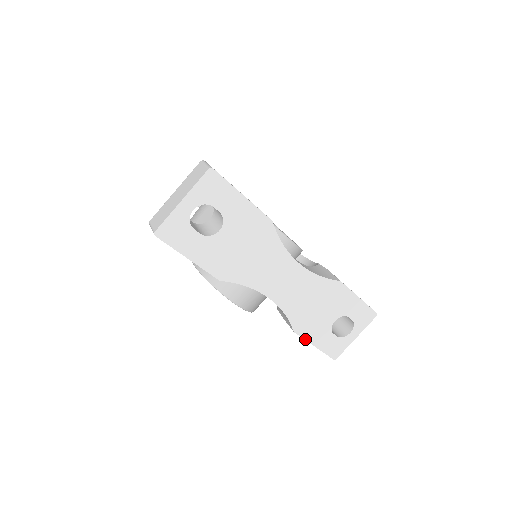
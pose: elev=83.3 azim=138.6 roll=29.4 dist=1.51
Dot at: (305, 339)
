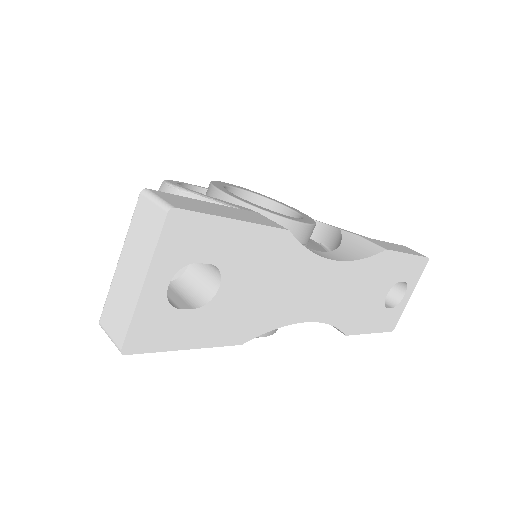
Dot at: (359, 334)
